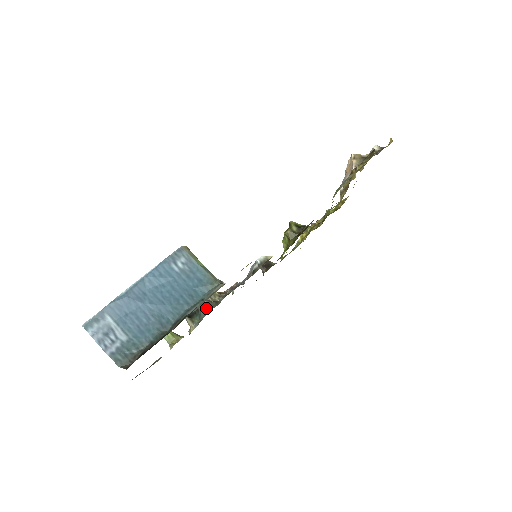
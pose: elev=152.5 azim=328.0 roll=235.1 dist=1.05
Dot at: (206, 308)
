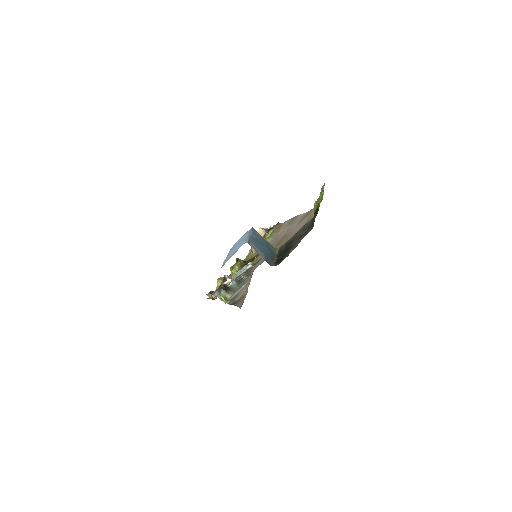
Dot at: (237, 283)
